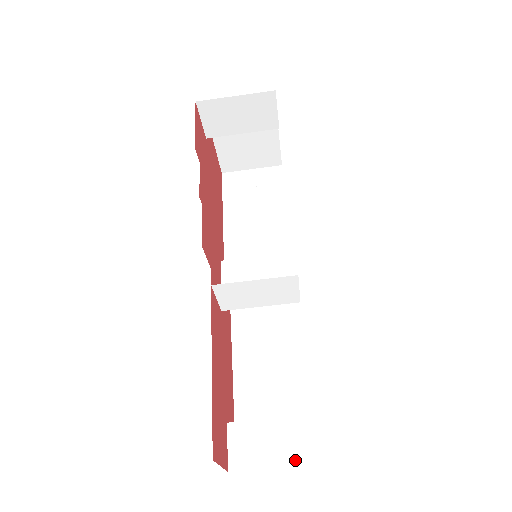
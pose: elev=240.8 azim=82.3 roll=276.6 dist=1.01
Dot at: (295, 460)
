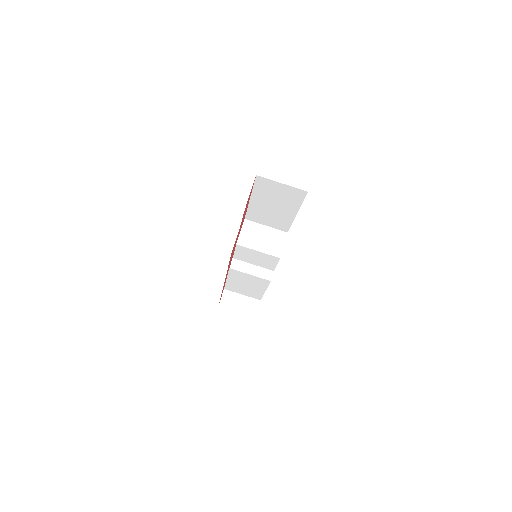
Dot at: occluded
